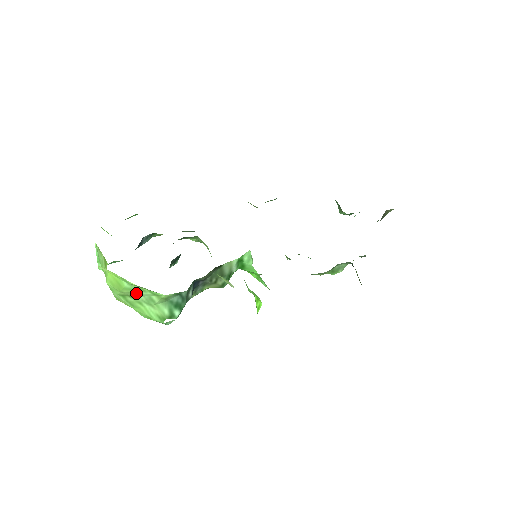
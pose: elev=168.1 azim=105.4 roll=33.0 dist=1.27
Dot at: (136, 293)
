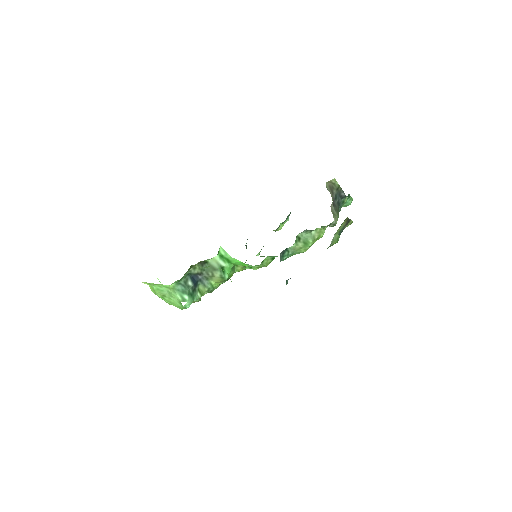
Dot at: (161, 291)
